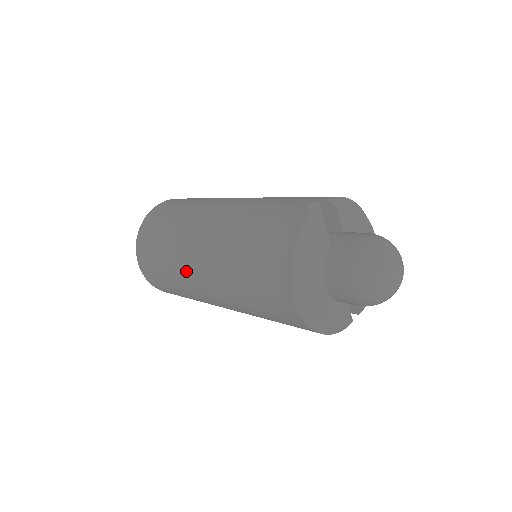
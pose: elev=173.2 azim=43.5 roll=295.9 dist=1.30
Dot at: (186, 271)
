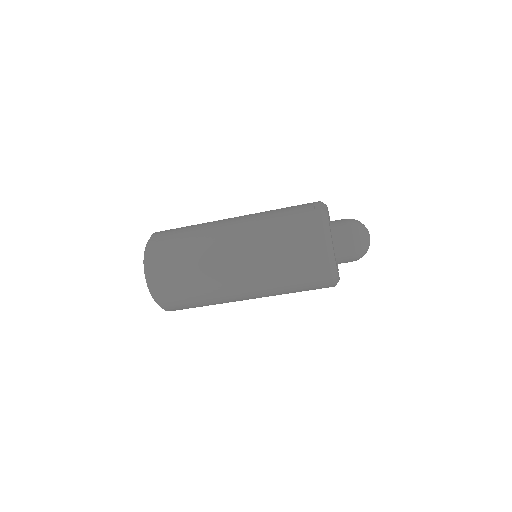
Dot at: (219, 275)
